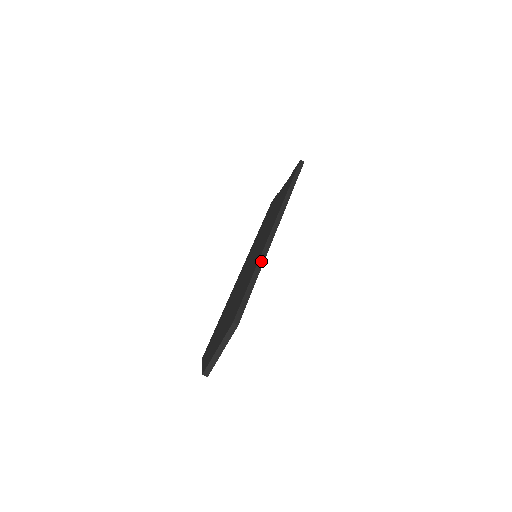
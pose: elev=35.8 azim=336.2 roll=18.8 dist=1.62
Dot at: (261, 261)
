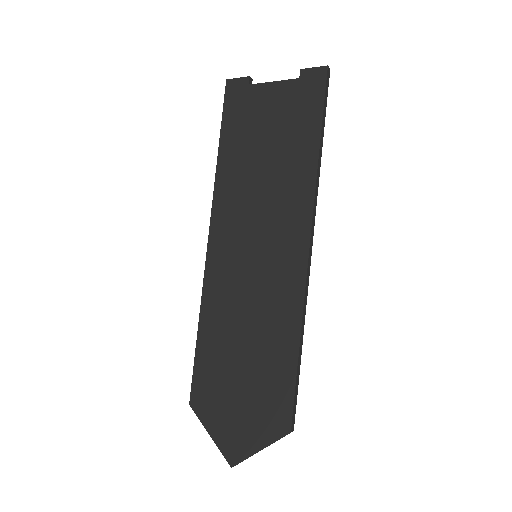
Dot at: (304, 318)
